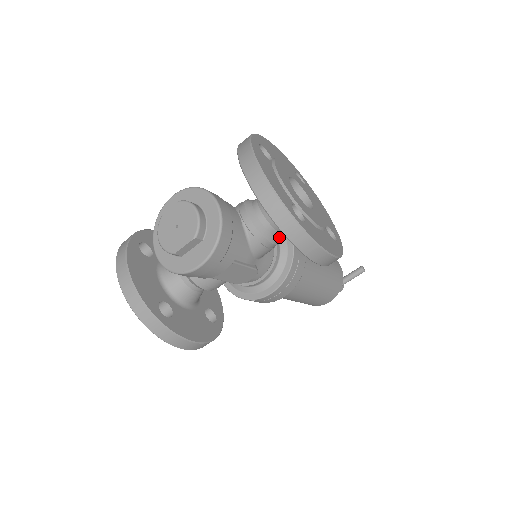
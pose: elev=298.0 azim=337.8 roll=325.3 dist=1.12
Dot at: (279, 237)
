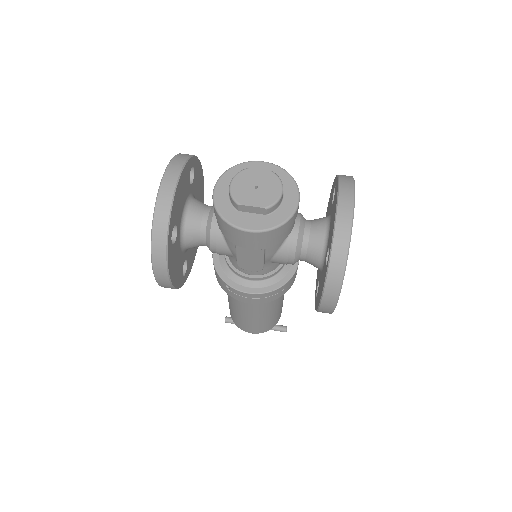
Dot at: (298, 260)
